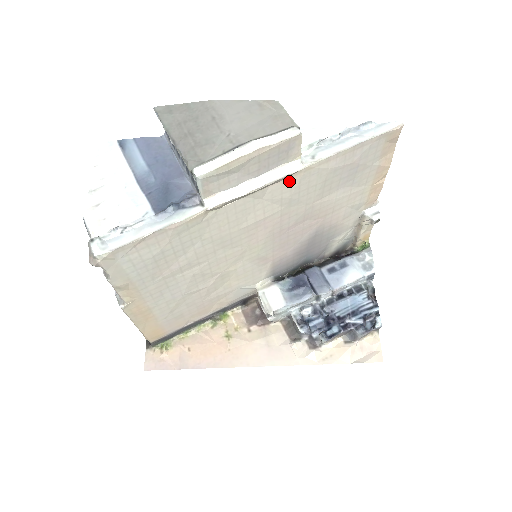
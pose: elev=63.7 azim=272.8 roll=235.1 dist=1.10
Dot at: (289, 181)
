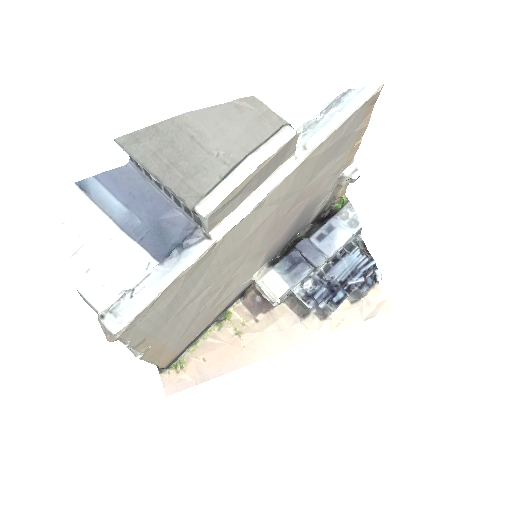
Dot at: (286, 180)
